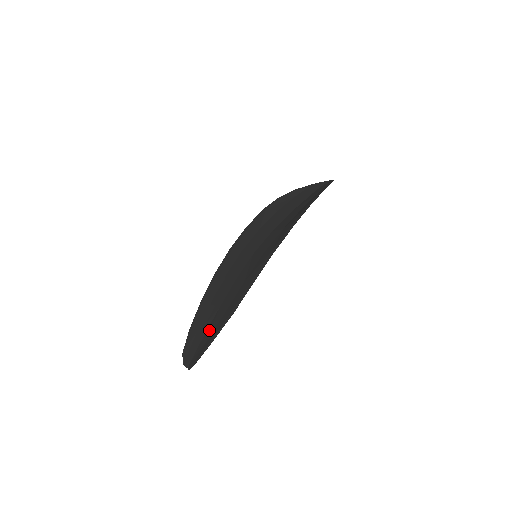
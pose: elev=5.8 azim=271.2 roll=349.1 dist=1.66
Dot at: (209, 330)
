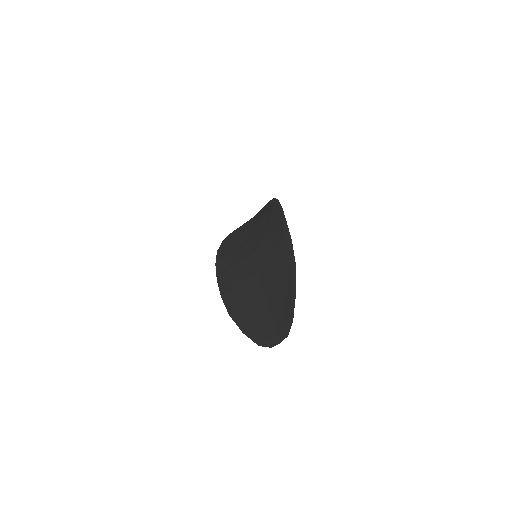
Dot at: (274, 304)
